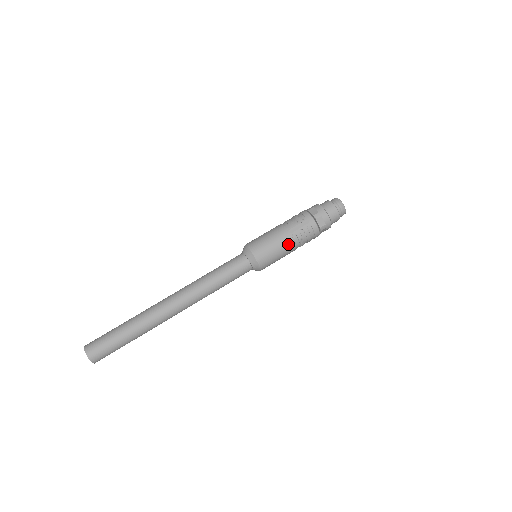
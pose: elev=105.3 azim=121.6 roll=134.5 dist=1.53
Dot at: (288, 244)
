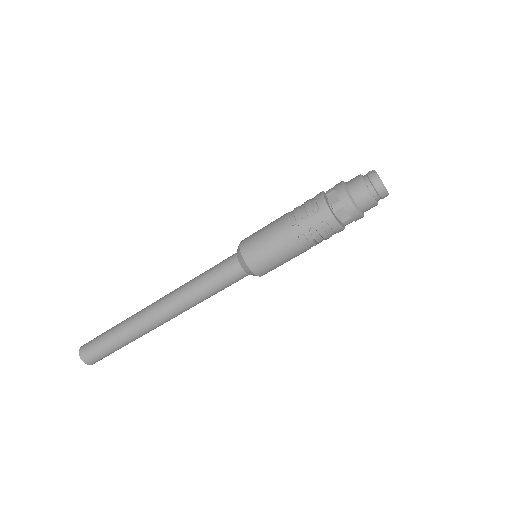
Dot at: (293, 248)
